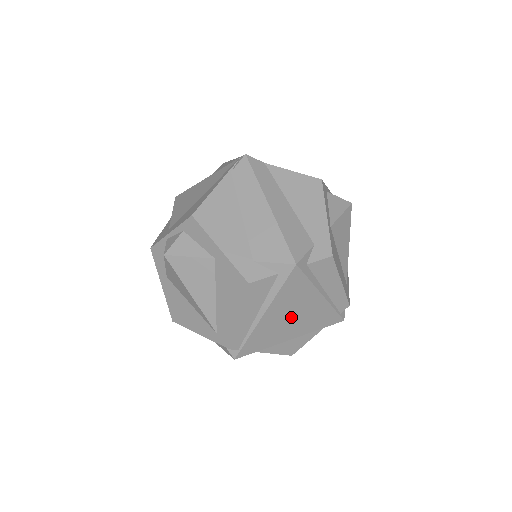
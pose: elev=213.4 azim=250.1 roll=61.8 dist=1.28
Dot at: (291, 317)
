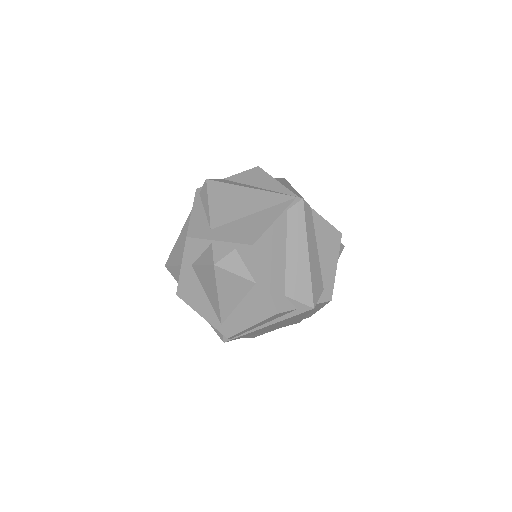
Dot at: (278, 325)
